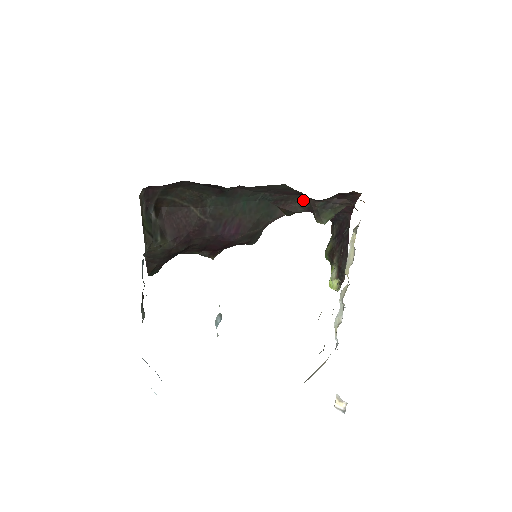
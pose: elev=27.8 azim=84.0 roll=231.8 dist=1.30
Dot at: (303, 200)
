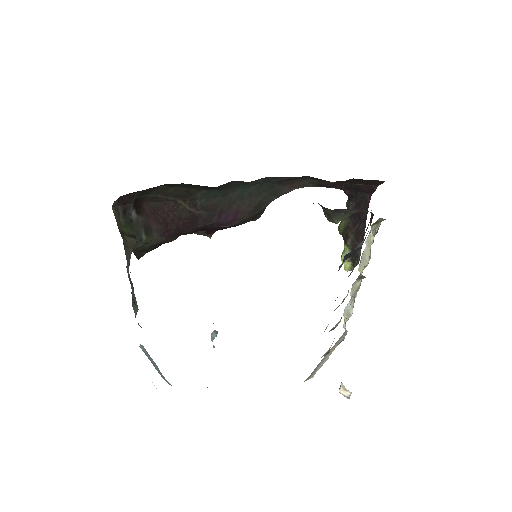
Dot at: (314, 179)
